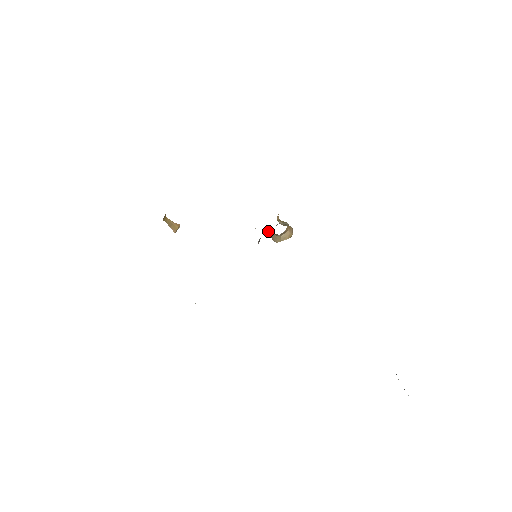
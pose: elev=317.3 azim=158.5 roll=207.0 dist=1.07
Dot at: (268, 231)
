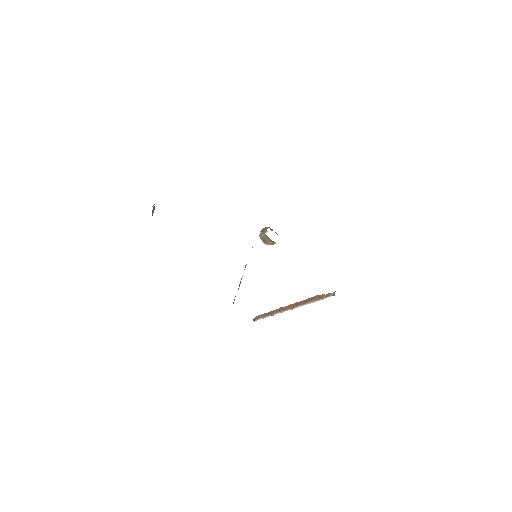
Dot at: (263, 236)
